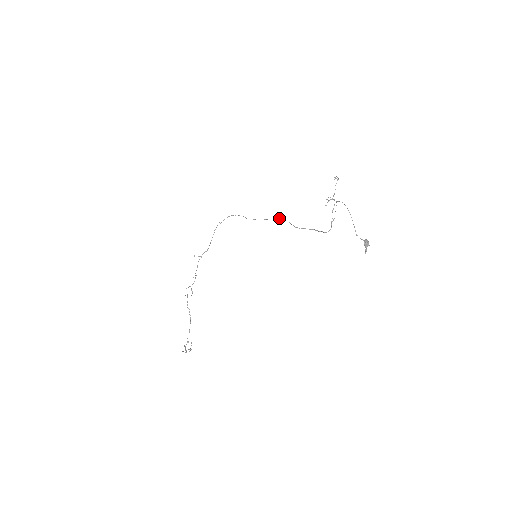
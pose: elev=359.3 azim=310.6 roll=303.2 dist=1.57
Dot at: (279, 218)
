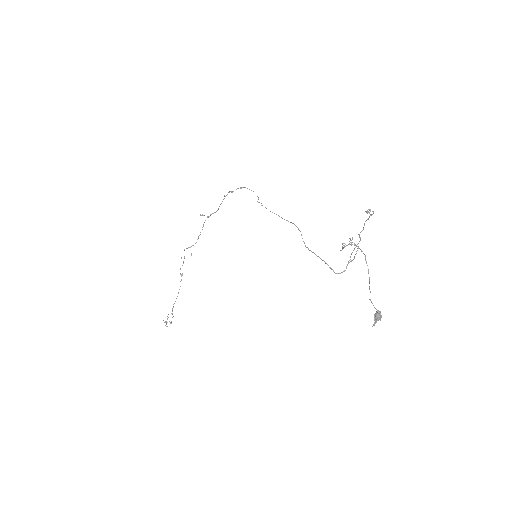
Dot at: (292, 223)
